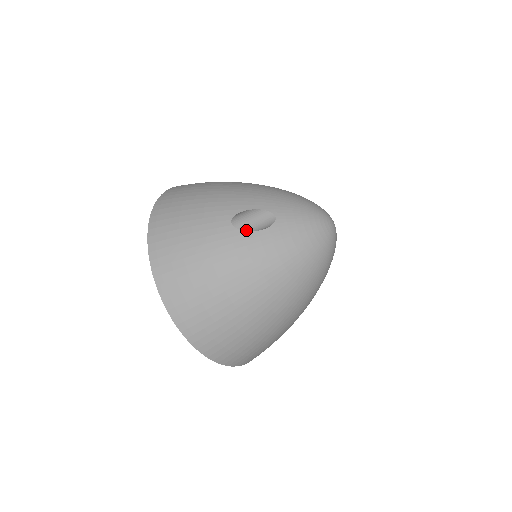
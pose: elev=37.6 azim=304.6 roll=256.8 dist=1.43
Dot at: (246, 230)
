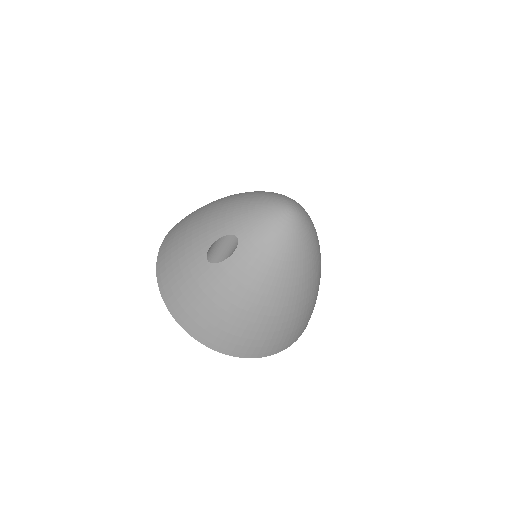
Dot at: (225, 254)
